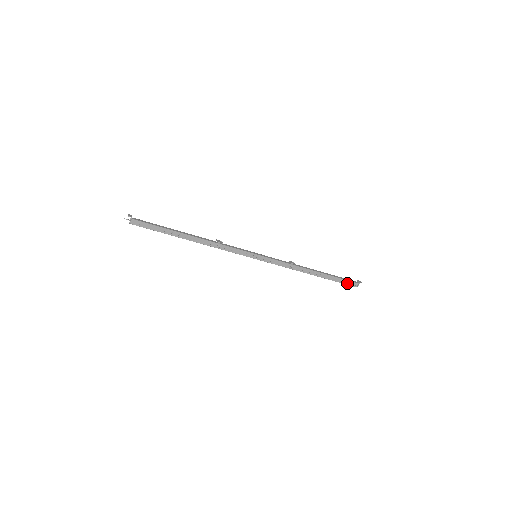
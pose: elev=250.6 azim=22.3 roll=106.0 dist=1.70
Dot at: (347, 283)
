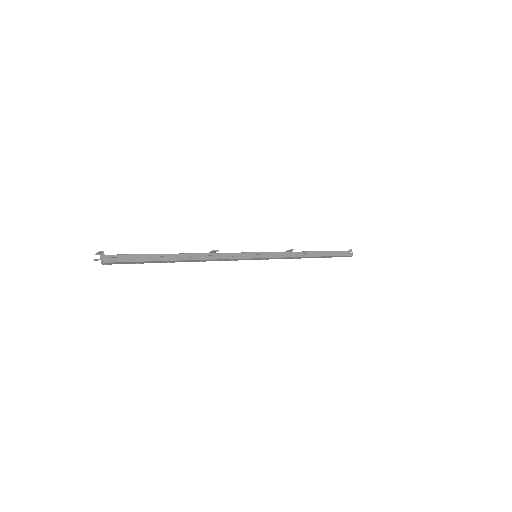
Dot at: (343, 254)
